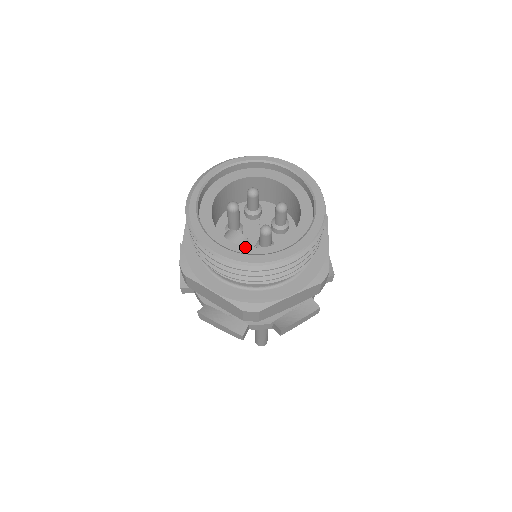
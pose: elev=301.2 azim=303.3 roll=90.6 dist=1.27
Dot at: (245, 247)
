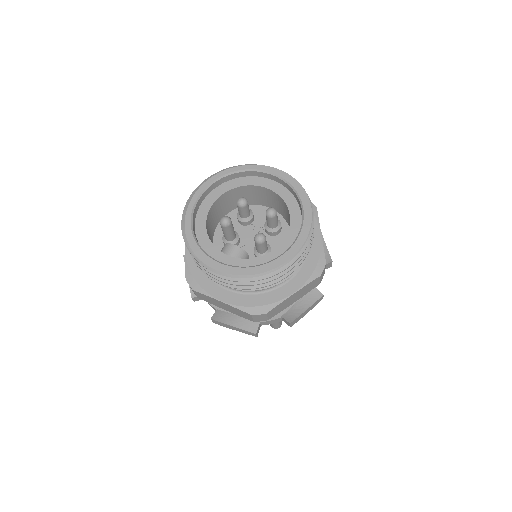
Dot at: (243, 259)
